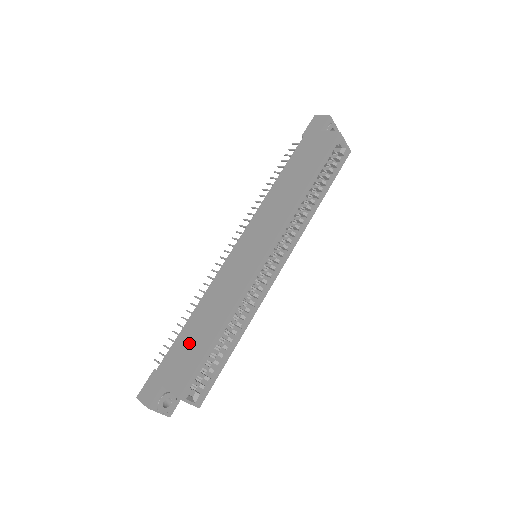
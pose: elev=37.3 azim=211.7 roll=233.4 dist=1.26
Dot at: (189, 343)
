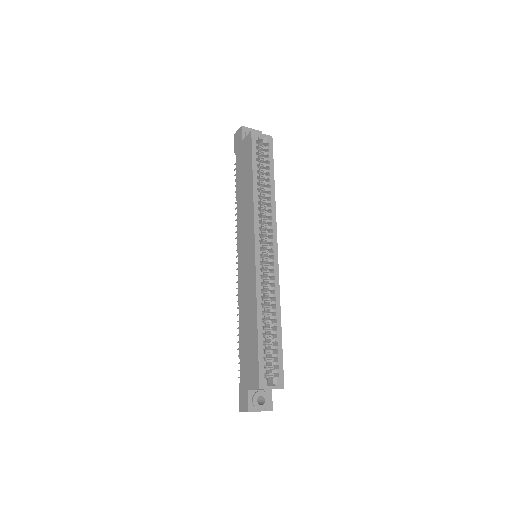
Dot at: (247, 347)
